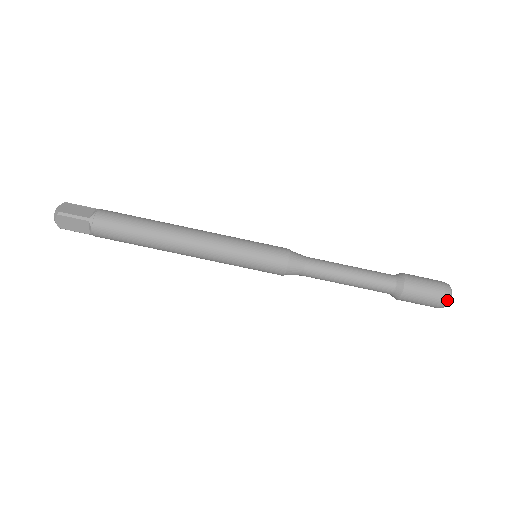
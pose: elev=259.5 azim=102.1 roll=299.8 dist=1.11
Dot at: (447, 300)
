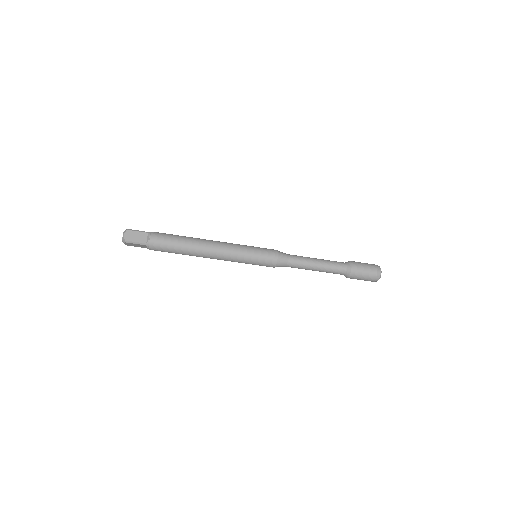
Dot at: (377, 280)
